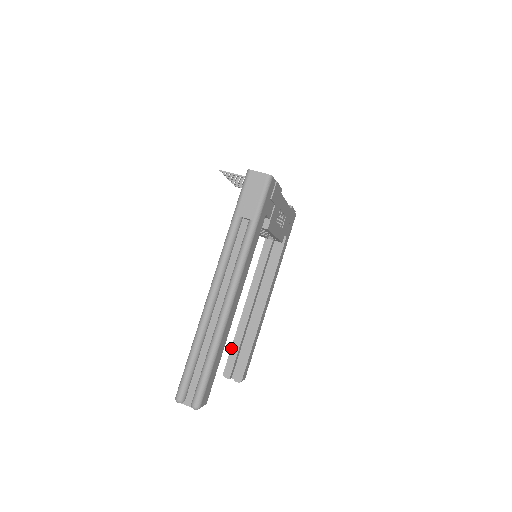
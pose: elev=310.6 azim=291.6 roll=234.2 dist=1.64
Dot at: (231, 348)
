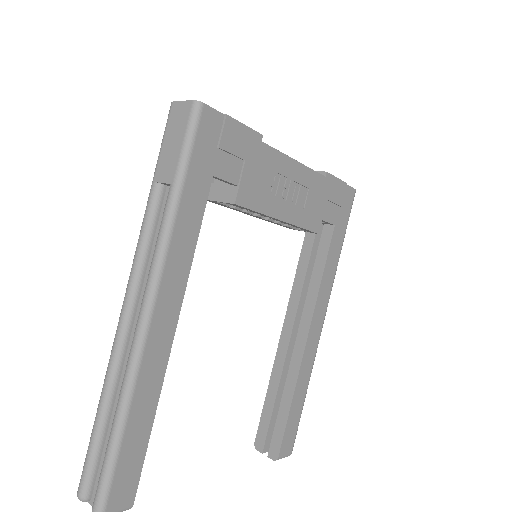
Dot at: (264, 404)
